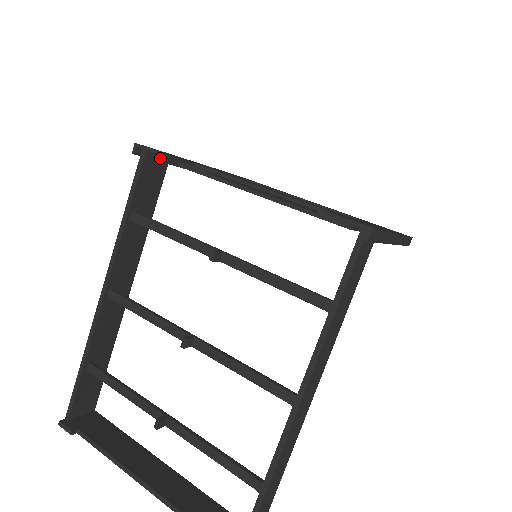
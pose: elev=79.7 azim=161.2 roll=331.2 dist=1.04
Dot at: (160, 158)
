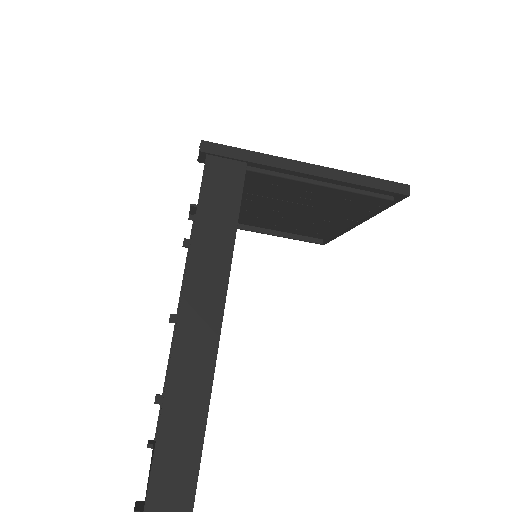
Dot at: occluded
